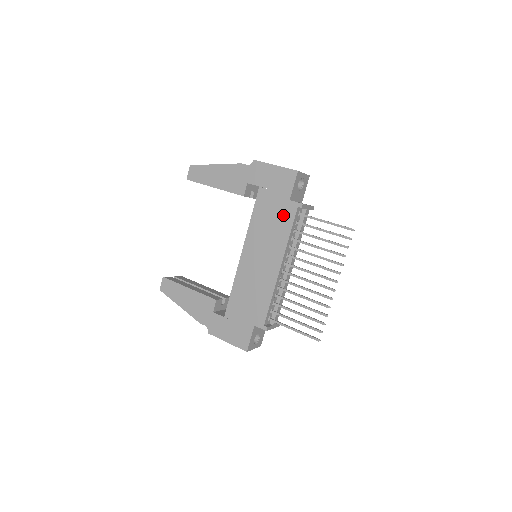
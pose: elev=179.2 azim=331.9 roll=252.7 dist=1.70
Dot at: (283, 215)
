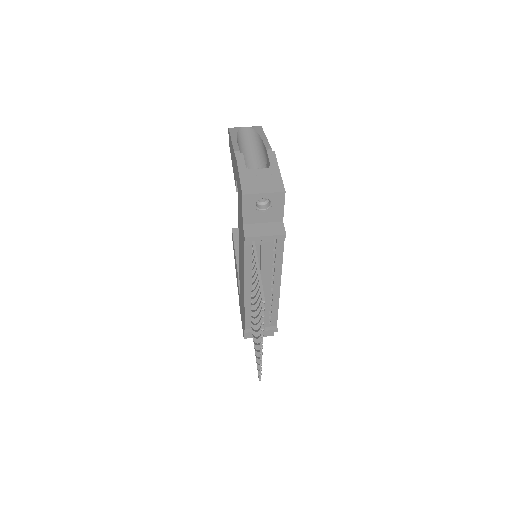
Dot at: (242, 237)
